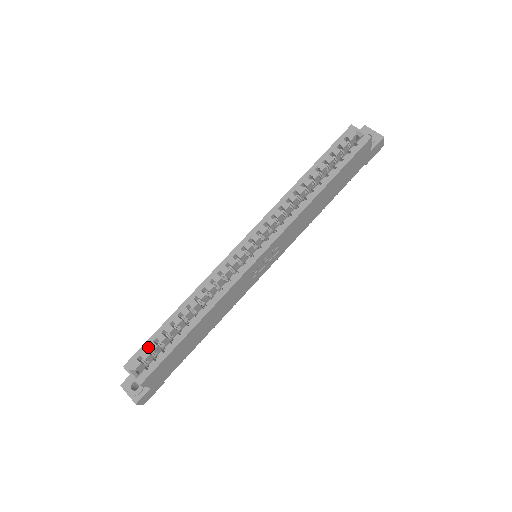
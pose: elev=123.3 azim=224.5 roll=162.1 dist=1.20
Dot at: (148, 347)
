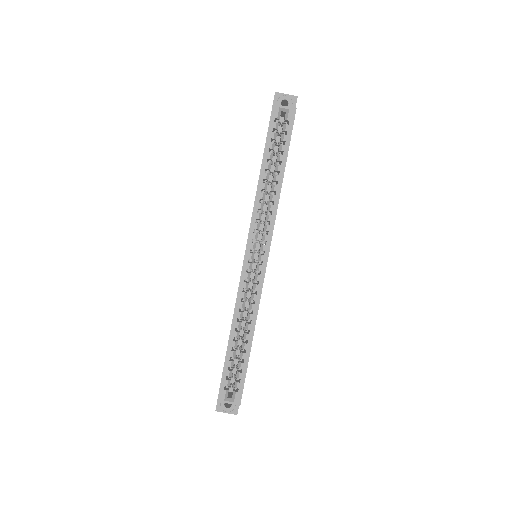
Dot at: occluded
